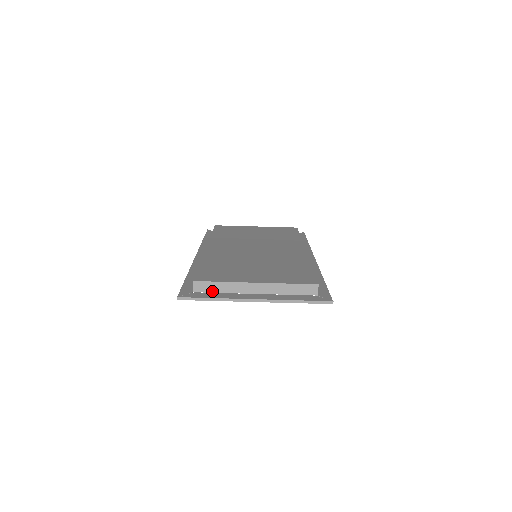
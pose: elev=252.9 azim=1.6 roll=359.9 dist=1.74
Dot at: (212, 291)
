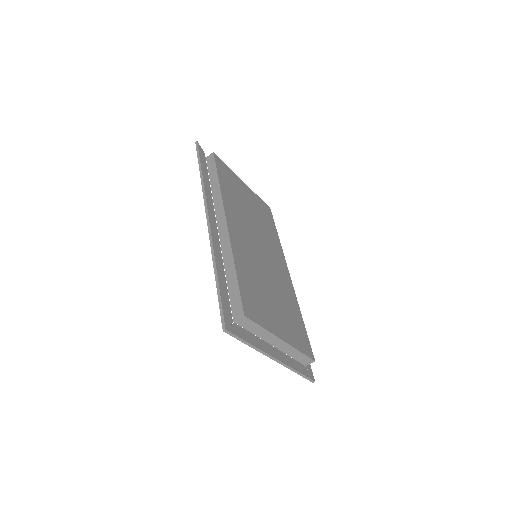
Dot at: (248, 329)
